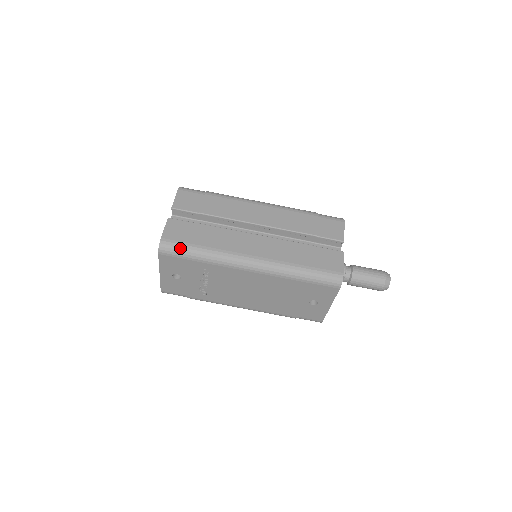
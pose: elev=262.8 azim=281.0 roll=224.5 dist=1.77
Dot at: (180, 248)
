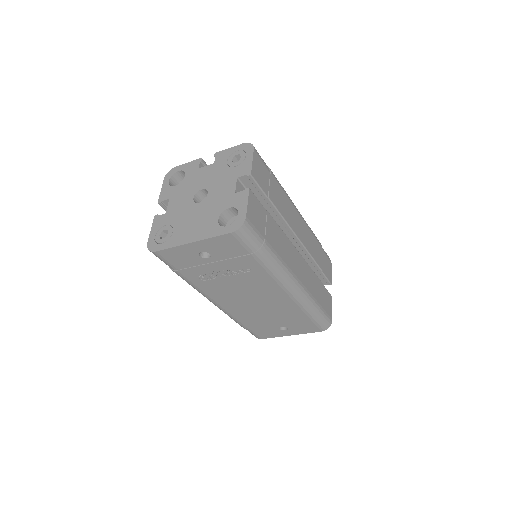
Dot at: (256, 240)
